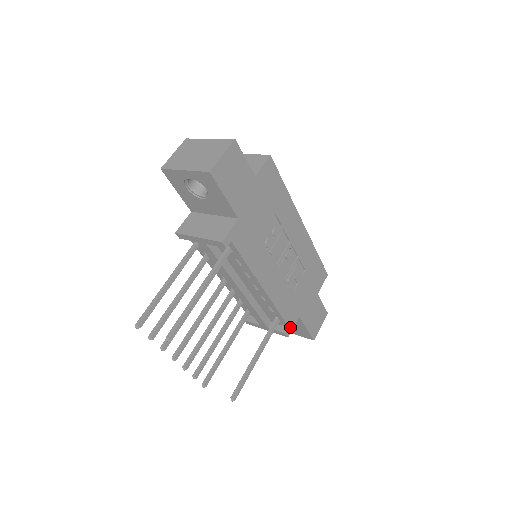
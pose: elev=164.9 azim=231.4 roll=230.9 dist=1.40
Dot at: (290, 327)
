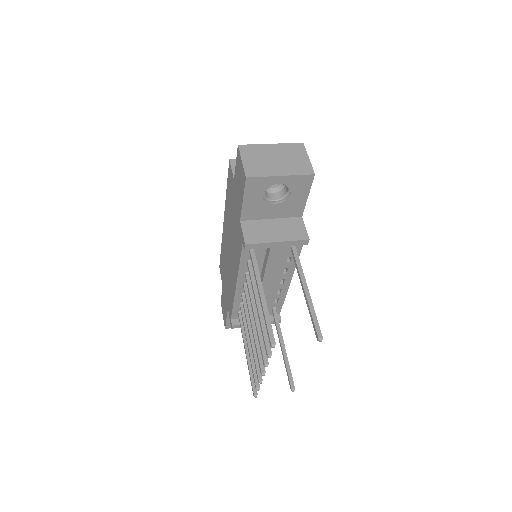
Dot at: (279, 313)
